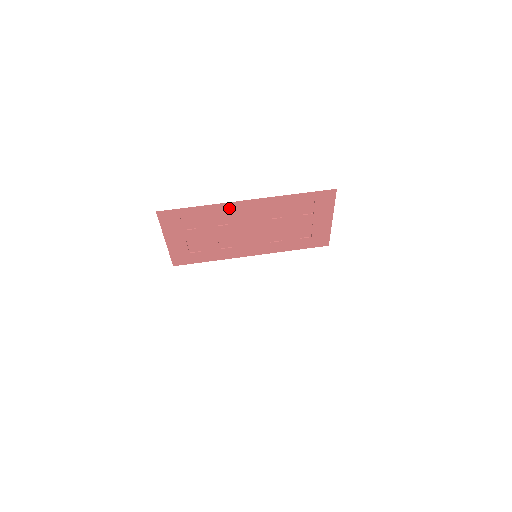
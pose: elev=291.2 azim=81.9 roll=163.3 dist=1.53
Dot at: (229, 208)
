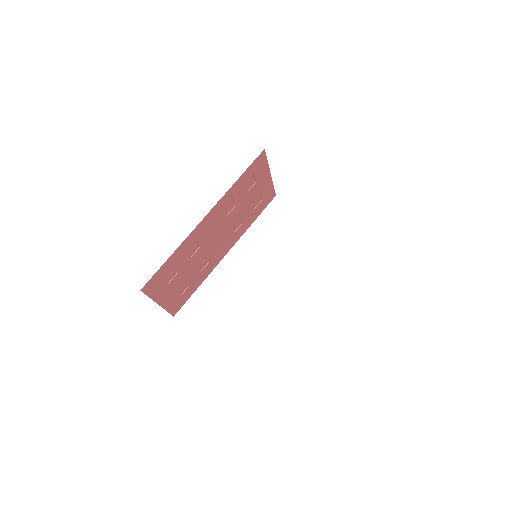
Dot at: (194, 235)
